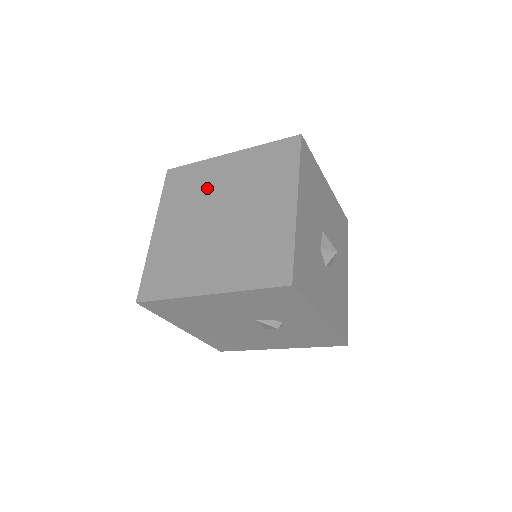
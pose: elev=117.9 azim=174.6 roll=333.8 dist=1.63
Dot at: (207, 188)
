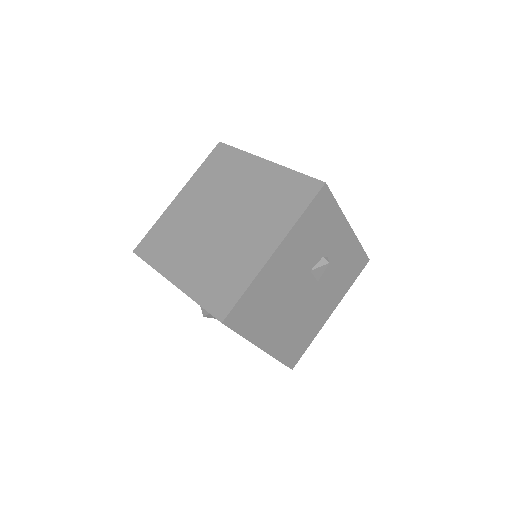
Dot at: (186, 222)
